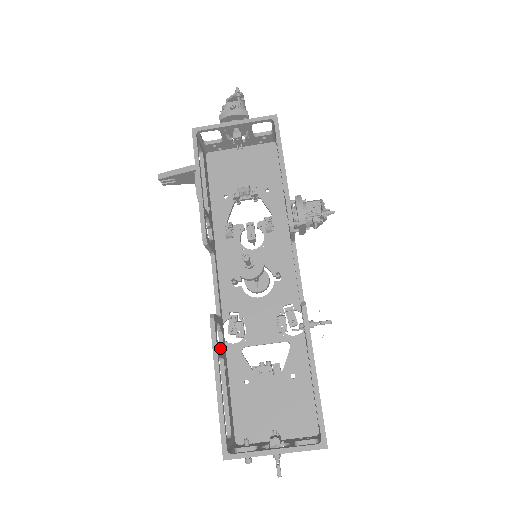
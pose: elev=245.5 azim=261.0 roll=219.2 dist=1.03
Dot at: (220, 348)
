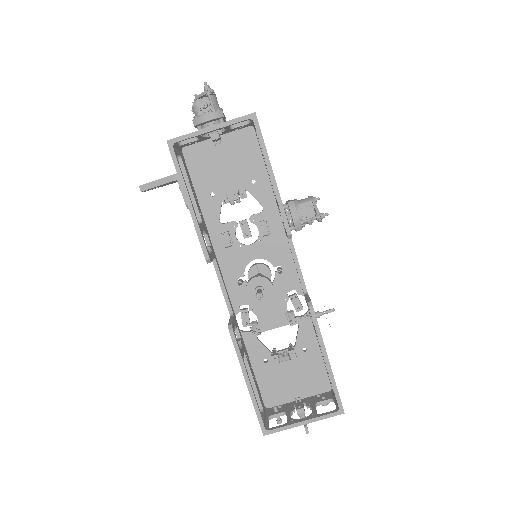
Dot at: (240, 345)
